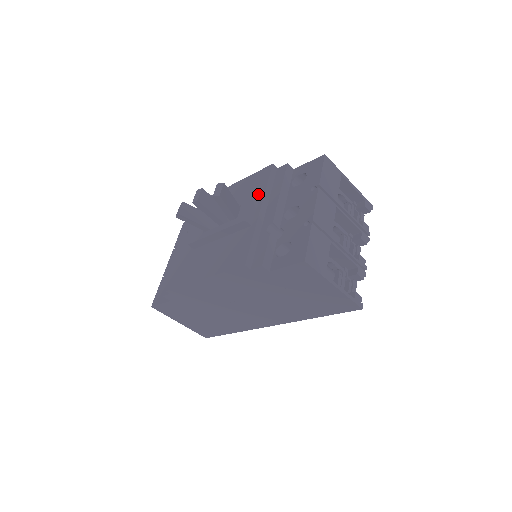
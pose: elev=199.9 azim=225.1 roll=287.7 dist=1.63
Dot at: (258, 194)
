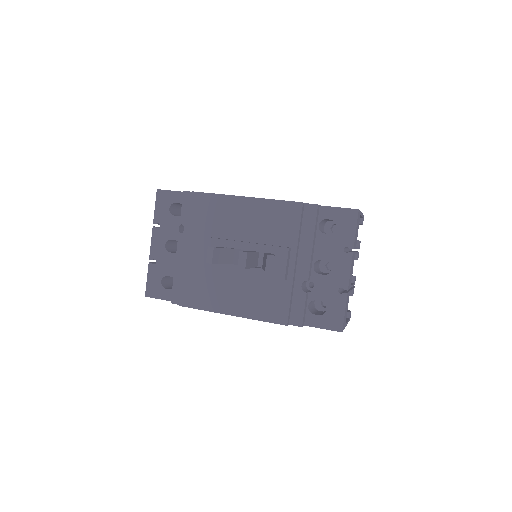
Dot at: (289, 239)
